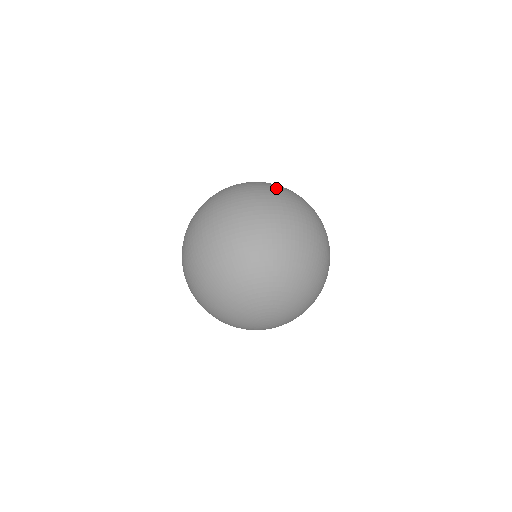
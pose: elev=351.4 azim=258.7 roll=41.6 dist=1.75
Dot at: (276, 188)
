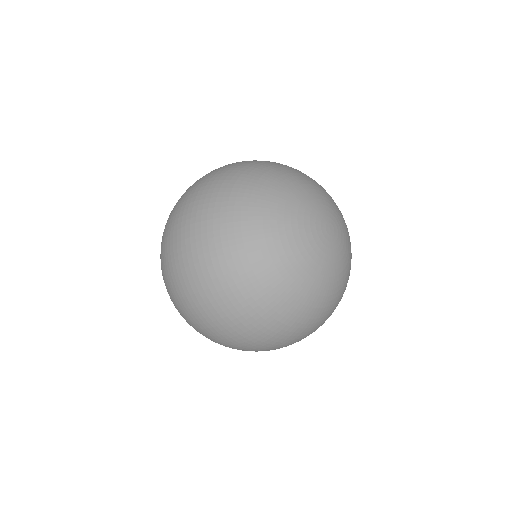
Dot at: occluded
